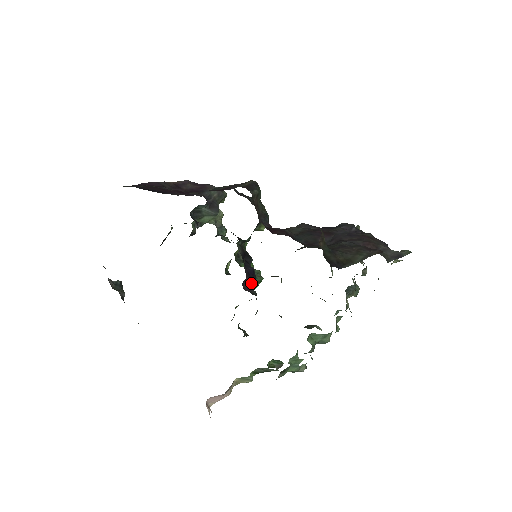
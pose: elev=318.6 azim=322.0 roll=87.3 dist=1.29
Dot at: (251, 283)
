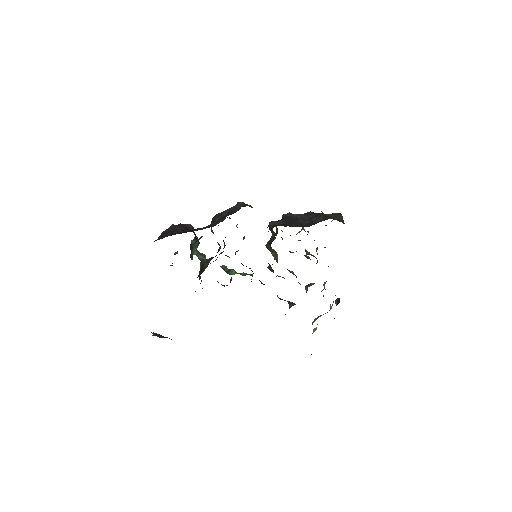
Dot at: occluded
